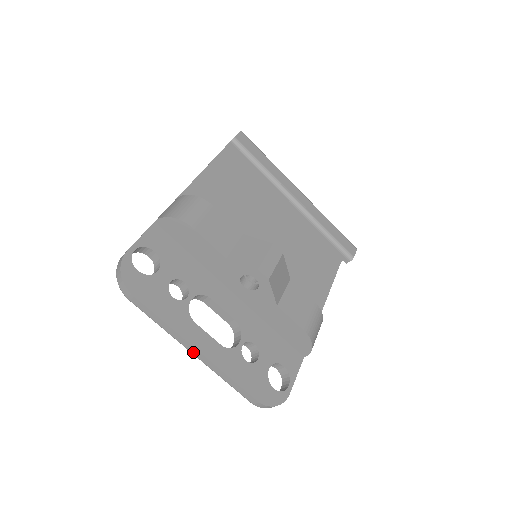
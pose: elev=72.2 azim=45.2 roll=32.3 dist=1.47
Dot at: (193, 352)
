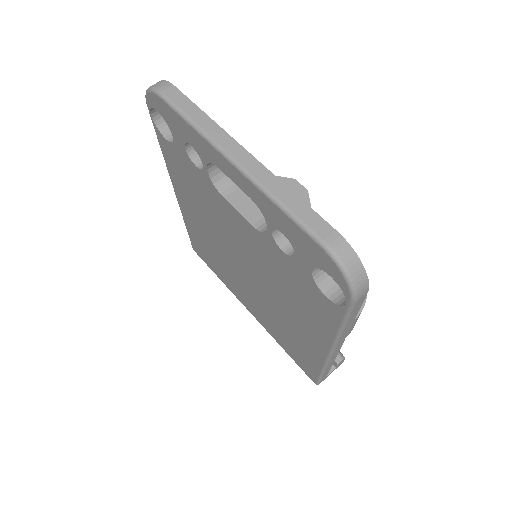
Dot at: (237, 156)
